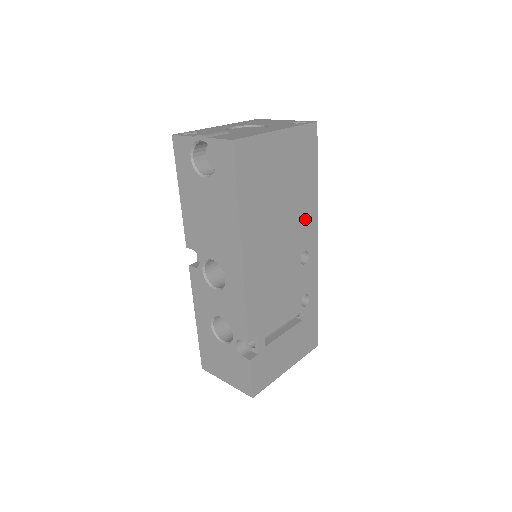
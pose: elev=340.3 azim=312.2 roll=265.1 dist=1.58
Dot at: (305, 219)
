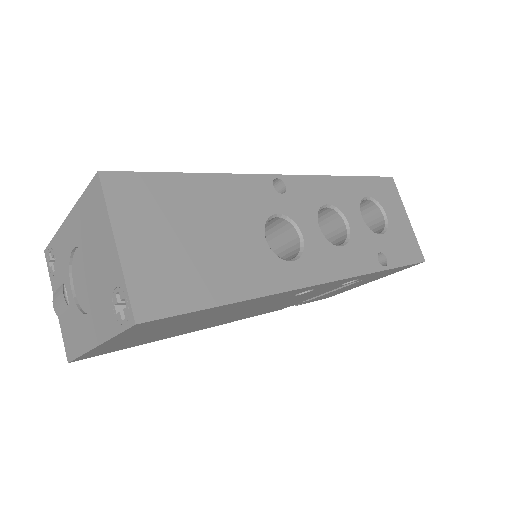
Dot at: (260, 301)
